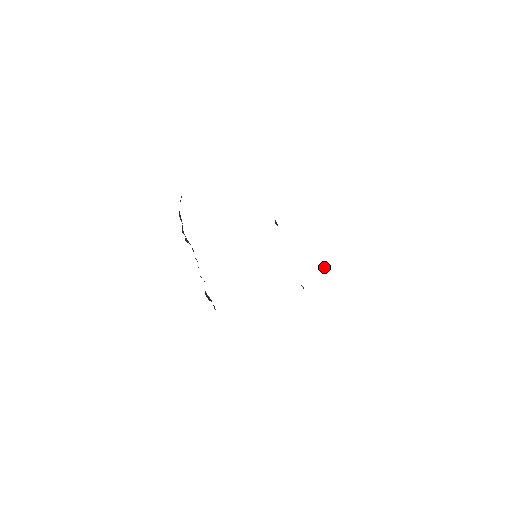
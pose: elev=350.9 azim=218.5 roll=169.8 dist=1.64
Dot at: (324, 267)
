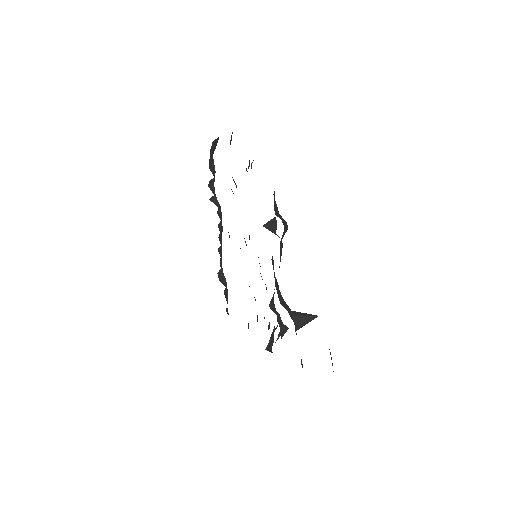
Dot at: (300, 321)
